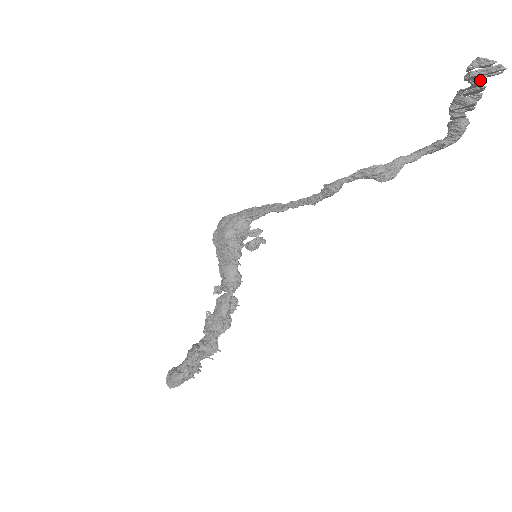
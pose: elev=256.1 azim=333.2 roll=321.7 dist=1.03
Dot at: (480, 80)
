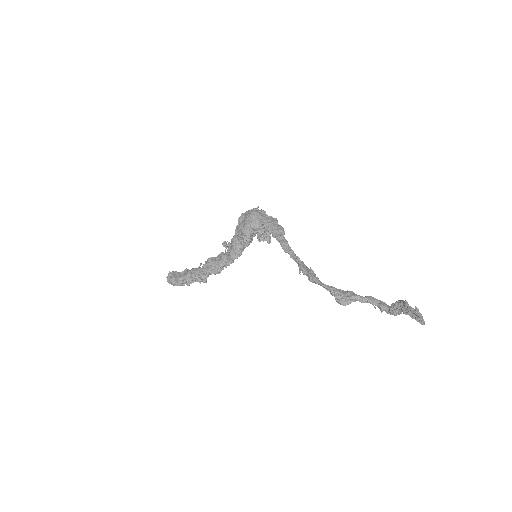
Dot at: occluded
